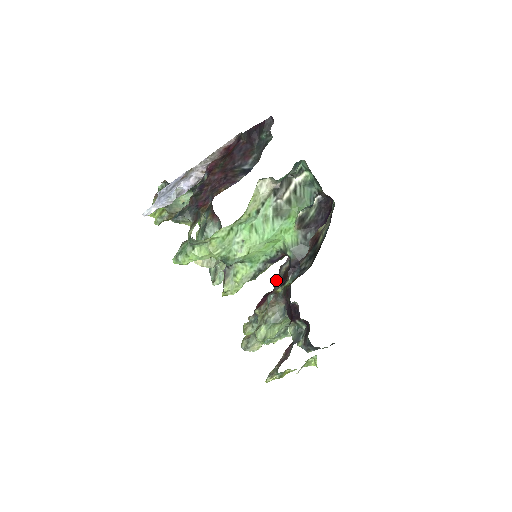
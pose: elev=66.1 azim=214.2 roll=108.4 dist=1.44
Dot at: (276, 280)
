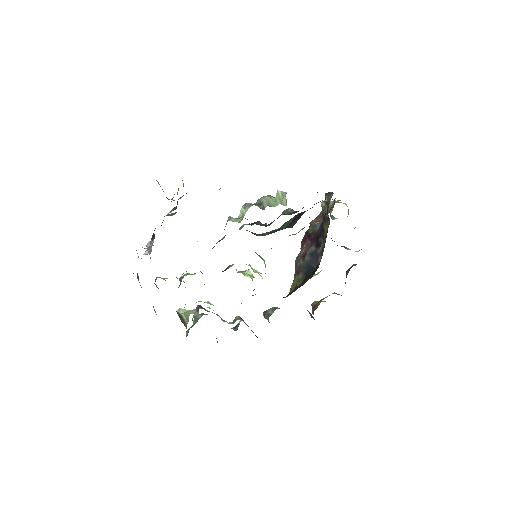
Dot at: occluded
